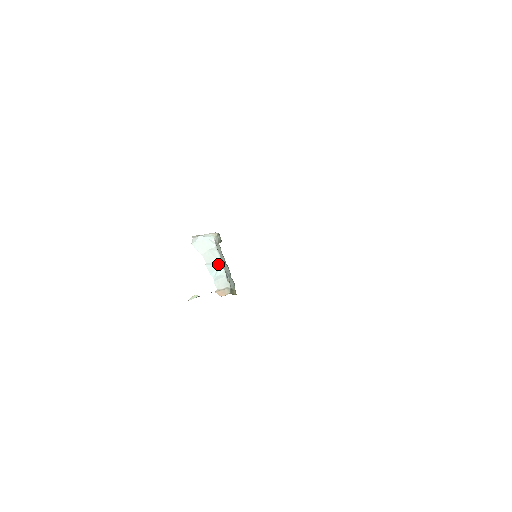
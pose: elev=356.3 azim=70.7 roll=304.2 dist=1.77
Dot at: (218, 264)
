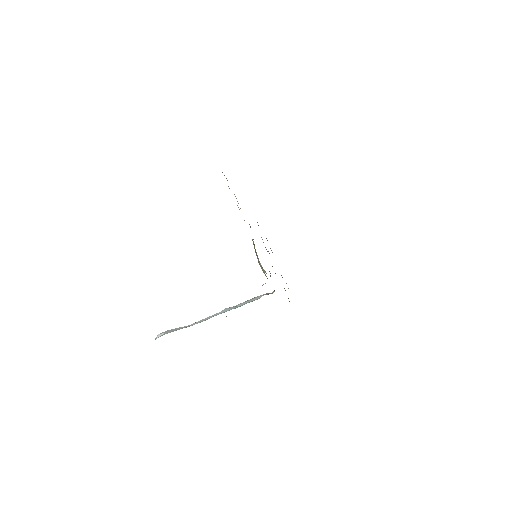
Dot at: (222, 310)
